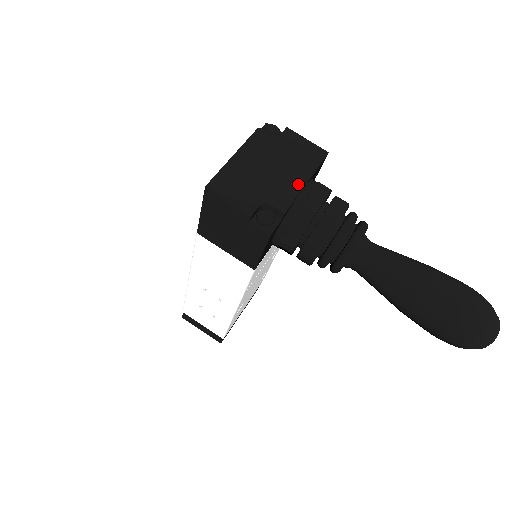
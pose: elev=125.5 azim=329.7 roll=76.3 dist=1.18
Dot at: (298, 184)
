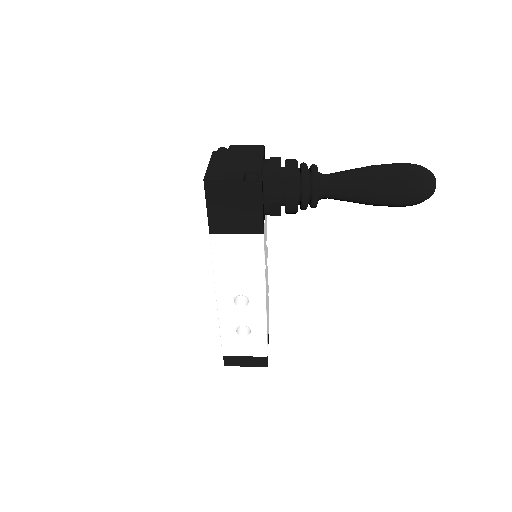
Dot at: (259, 159)
